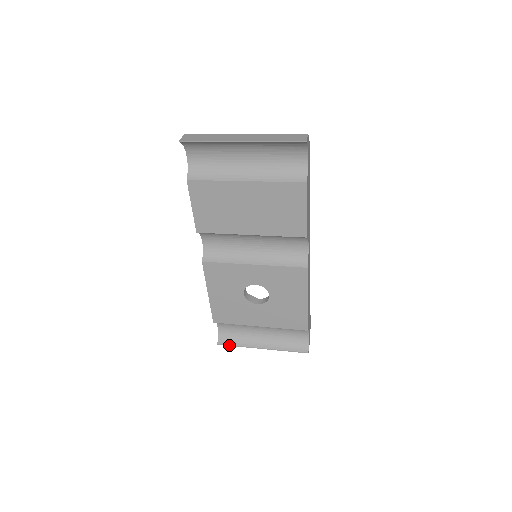
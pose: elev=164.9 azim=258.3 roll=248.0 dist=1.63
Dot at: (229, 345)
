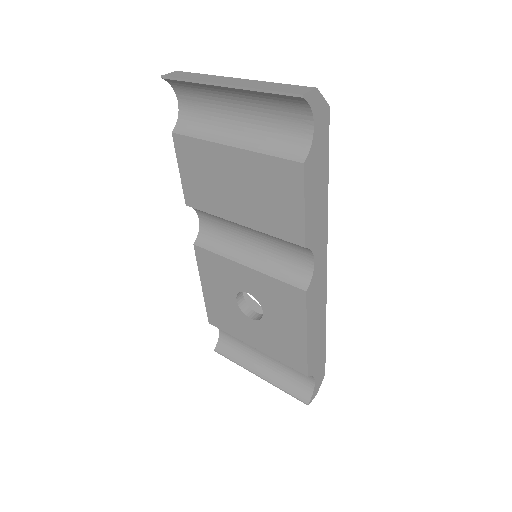
Dot at: (225, 356)
